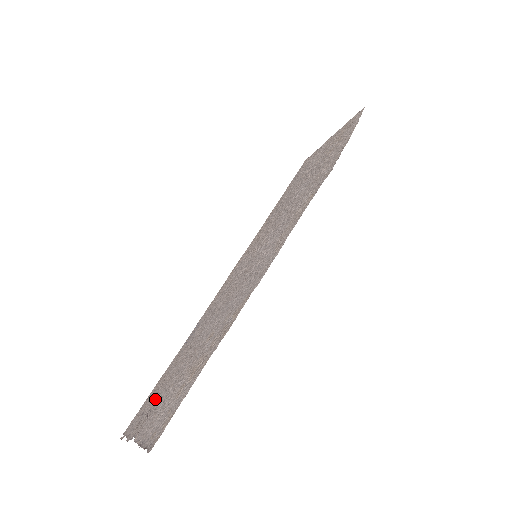
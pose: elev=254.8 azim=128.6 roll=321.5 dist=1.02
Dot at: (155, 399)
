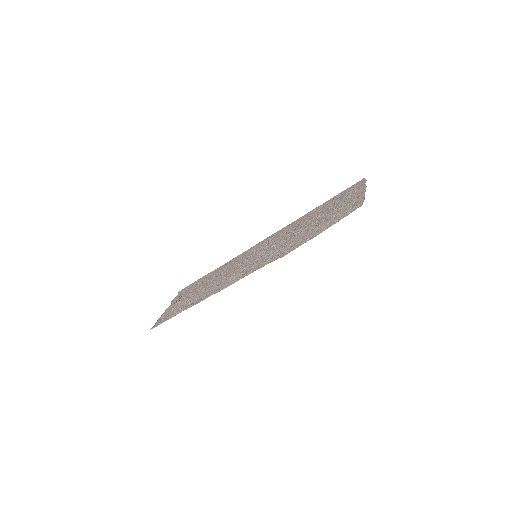
Dot at: (188, 291)
